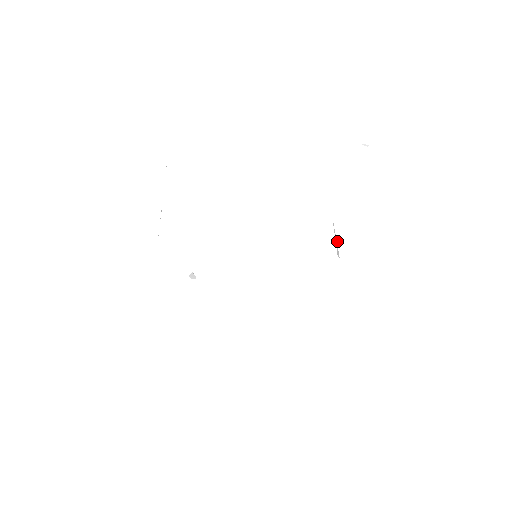
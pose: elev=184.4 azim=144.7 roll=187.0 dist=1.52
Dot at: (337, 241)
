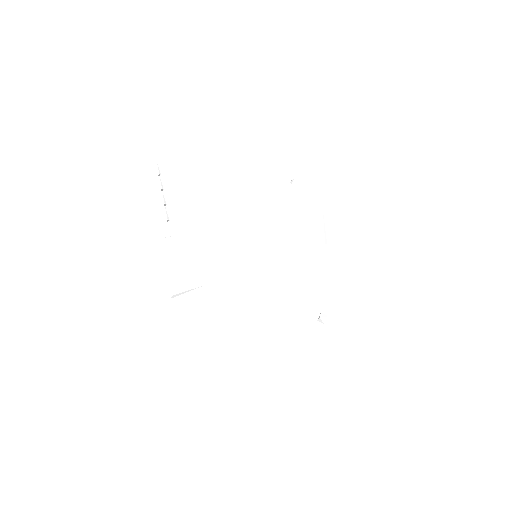
Dot at: (324, 229)
